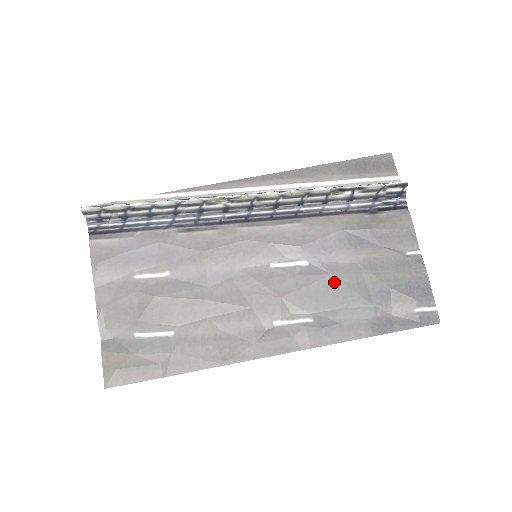
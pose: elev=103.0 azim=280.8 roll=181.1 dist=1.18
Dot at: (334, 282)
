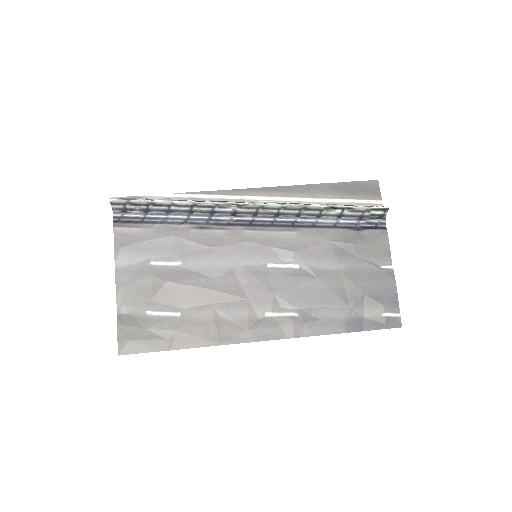
Dot at: (319, 285)
